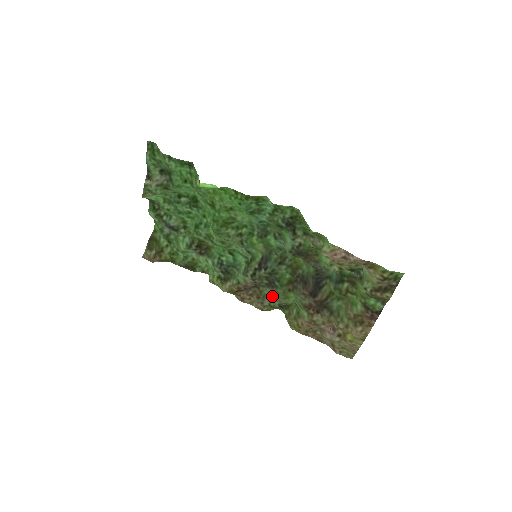
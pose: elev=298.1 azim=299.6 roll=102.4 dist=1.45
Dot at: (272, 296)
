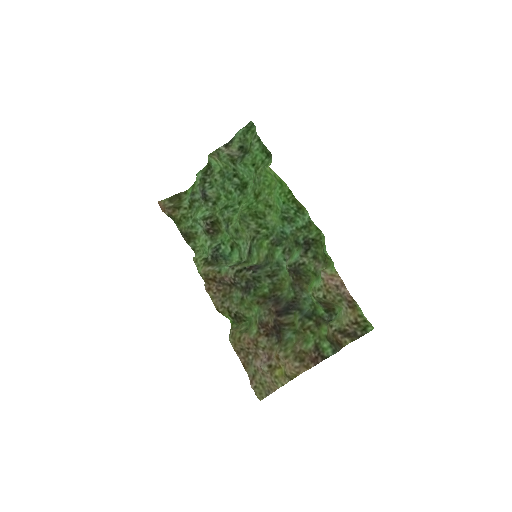
Dot at: (237, 301)
